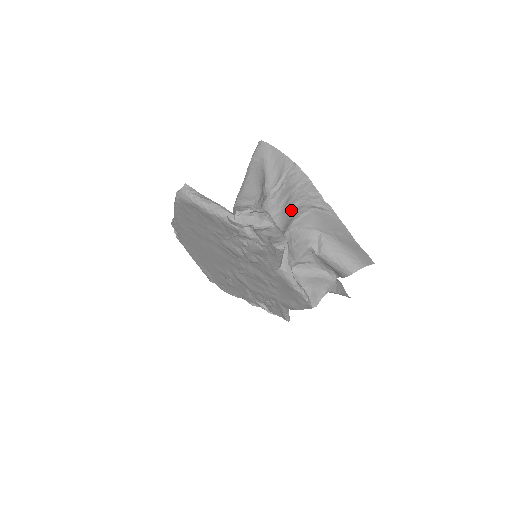
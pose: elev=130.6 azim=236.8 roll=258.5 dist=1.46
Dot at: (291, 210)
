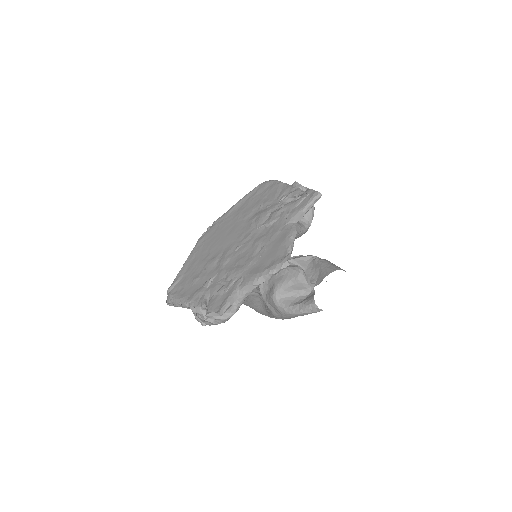
Dot at: occluded
